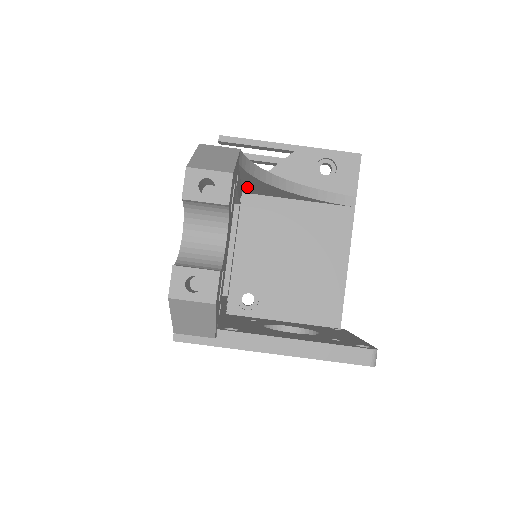
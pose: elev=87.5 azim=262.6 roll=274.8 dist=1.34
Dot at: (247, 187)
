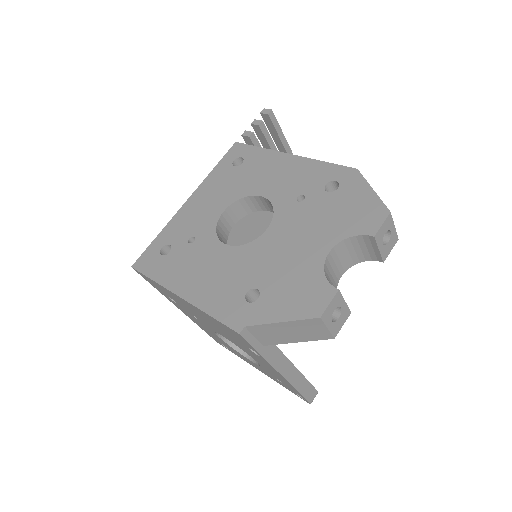
Dot at: occluded
